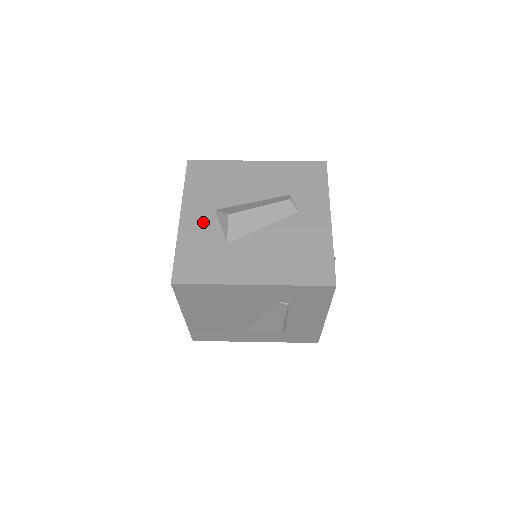
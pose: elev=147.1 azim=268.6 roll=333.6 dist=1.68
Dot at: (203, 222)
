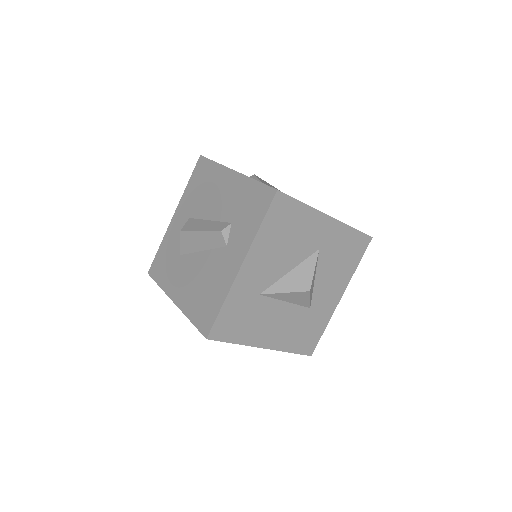
Dot at: (179, 227)
